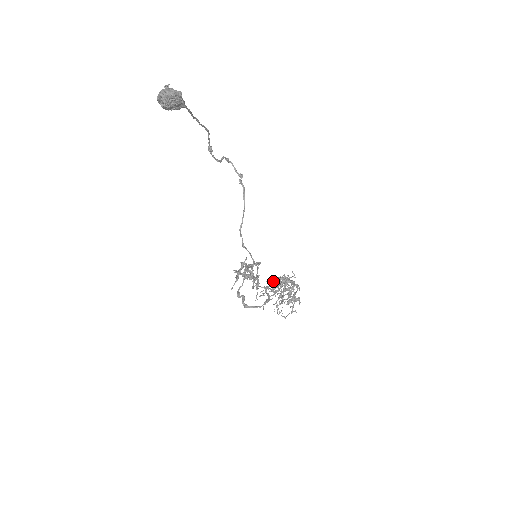
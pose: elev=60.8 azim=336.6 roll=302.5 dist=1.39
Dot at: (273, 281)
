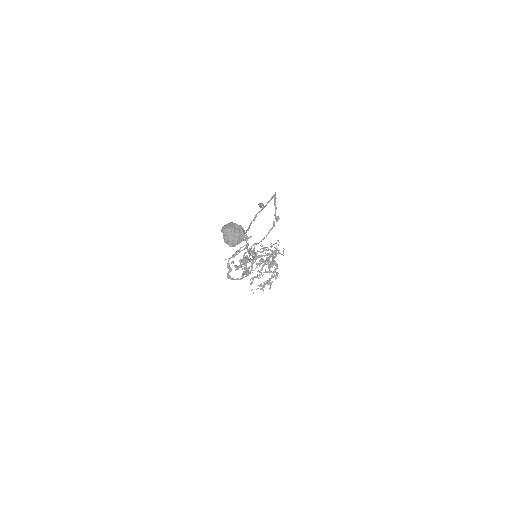
Dot at: (265, 248)
